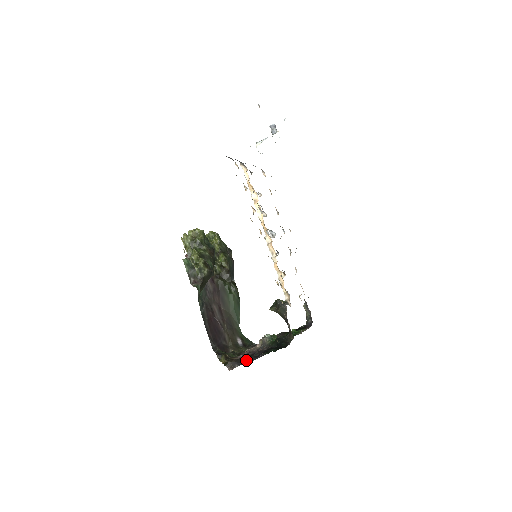
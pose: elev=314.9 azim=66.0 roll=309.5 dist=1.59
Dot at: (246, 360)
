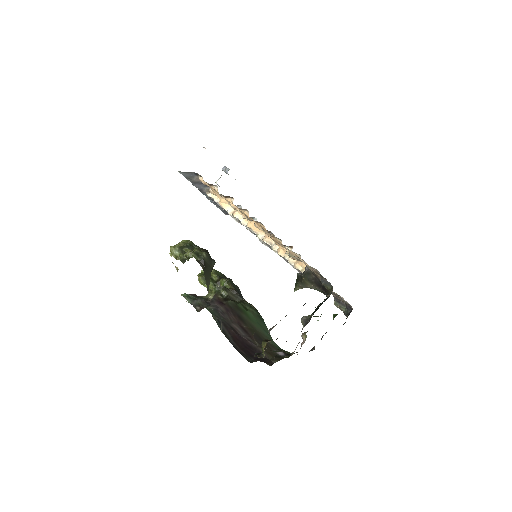
Dot at: occluded
